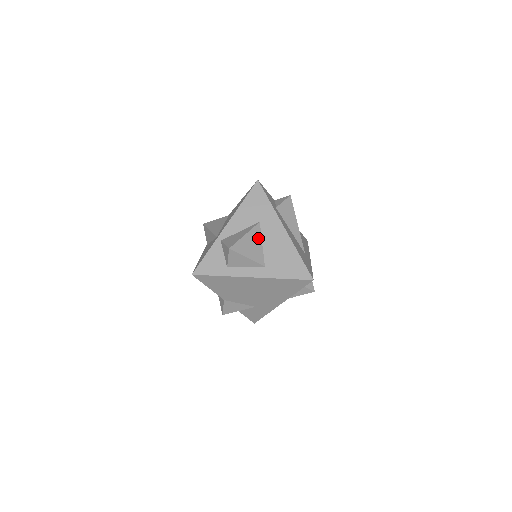
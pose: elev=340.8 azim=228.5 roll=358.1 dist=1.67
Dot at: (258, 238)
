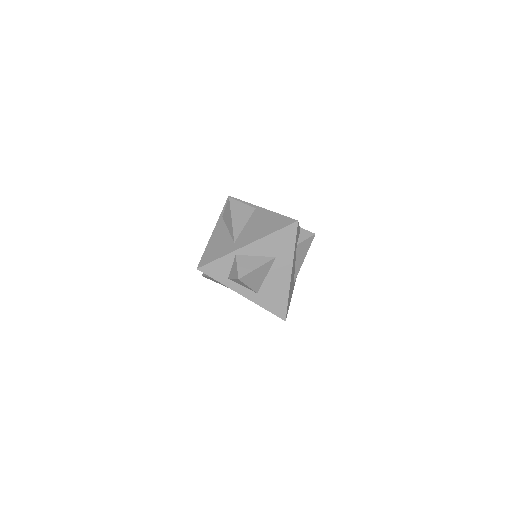
Dot at: (266, 271)
